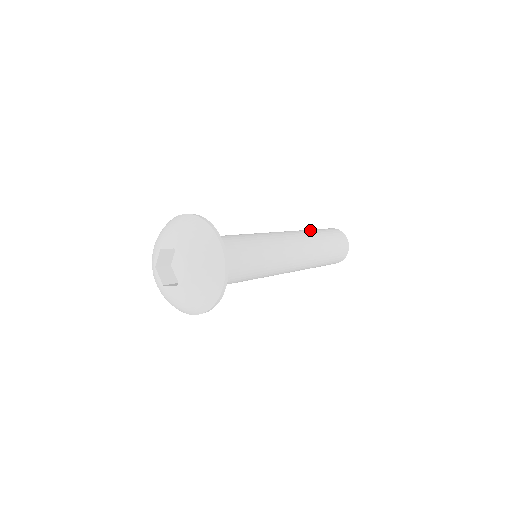
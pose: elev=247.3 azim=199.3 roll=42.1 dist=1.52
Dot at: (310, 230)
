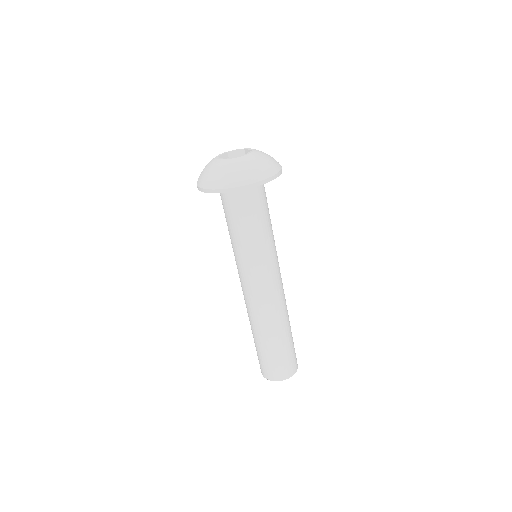
Dot at: occluded
